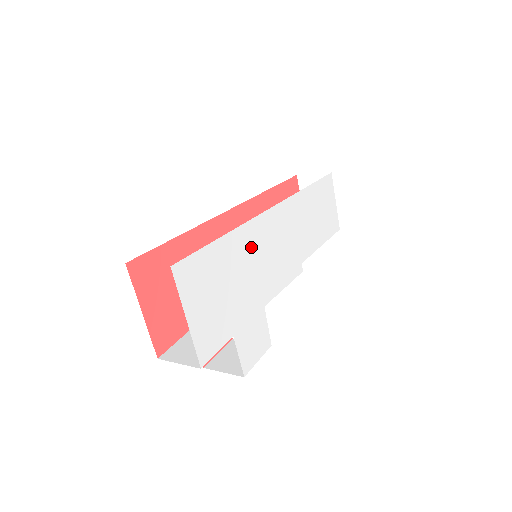
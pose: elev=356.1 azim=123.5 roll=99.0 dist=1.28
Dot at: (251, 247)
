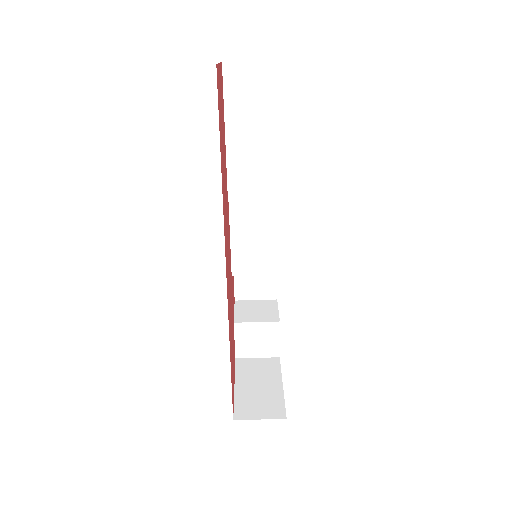
Dot at: occluded
